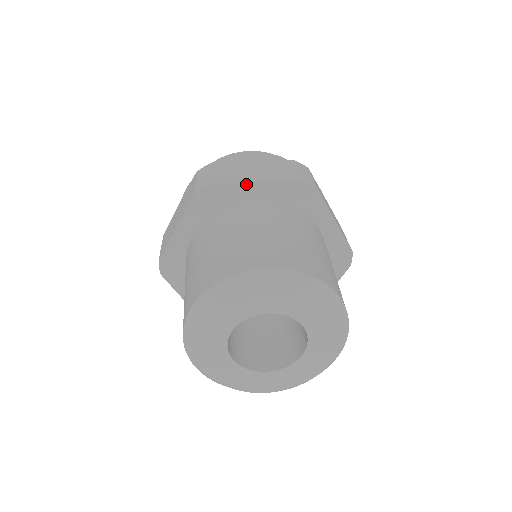
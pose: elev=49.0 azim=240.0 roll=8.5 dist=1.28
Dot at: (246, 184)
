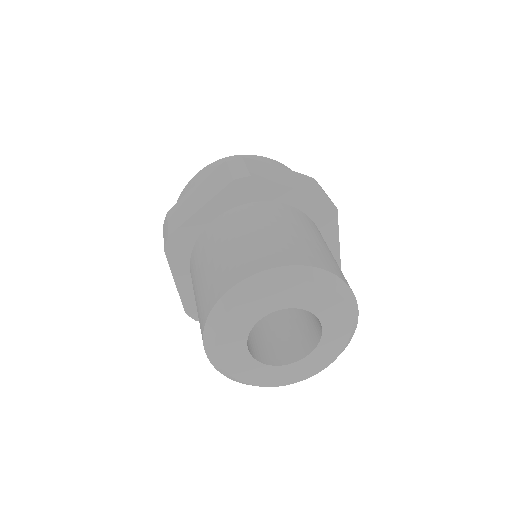
Dot at: (194, 216)
